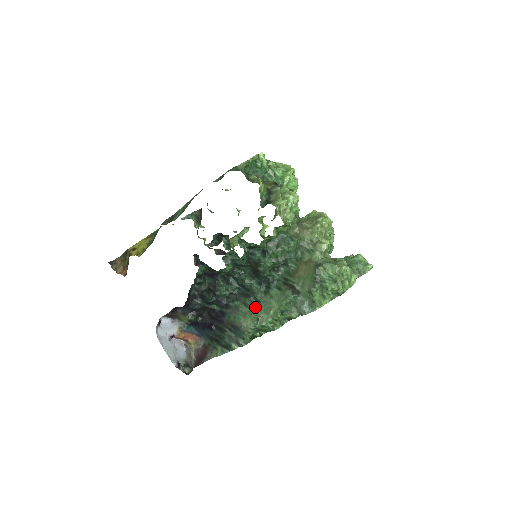
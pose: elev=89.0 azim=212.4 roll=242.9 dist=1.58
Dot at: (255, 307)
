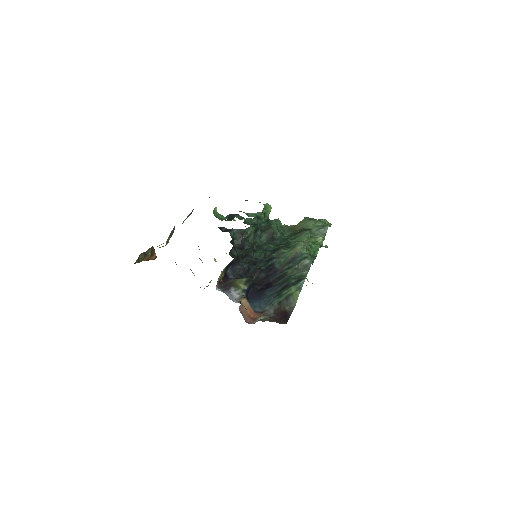
Dot at: occluded
